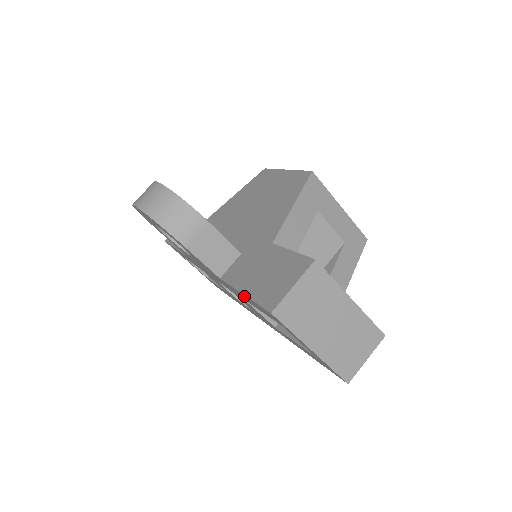
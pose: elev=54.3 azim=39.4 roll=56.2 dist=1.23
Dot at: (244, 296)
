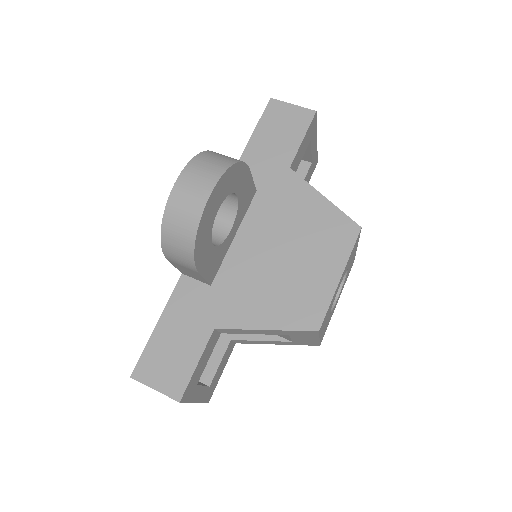
Dot at: (162, 319)
